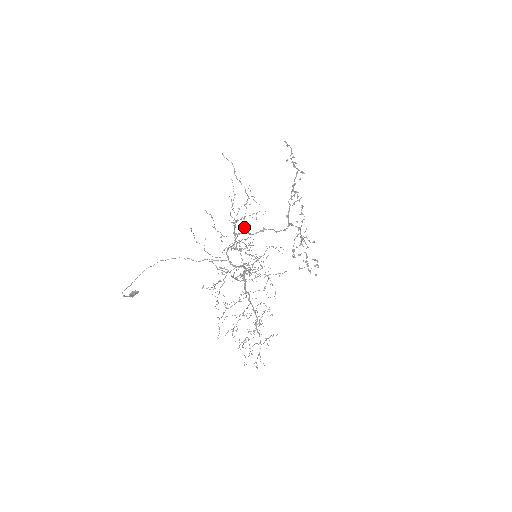
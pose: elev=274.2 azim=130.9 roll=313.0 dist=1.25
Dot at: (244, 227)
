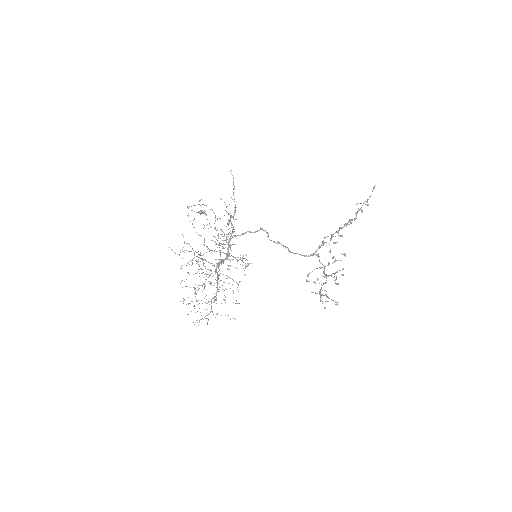
Dot at: occluded
